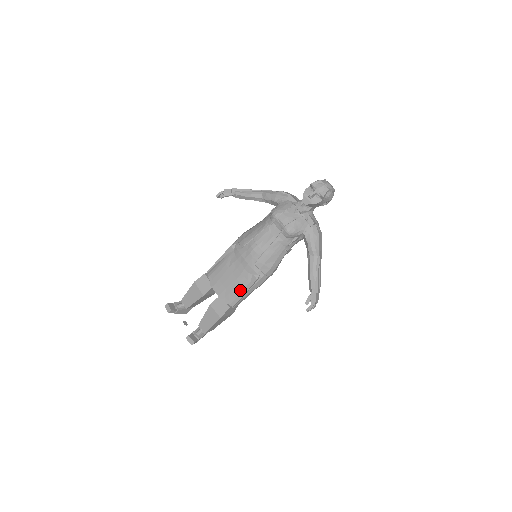
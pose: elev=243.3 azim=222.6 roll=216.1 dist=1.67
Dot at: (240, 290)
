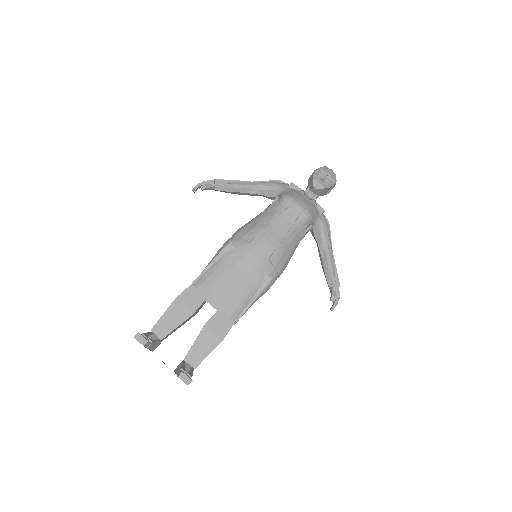
Dot at: (248, 297)
